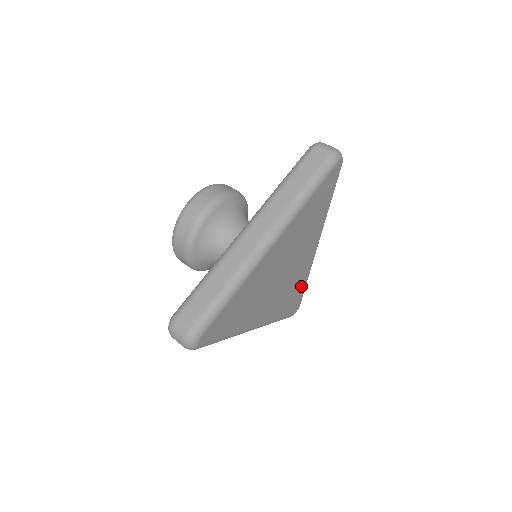
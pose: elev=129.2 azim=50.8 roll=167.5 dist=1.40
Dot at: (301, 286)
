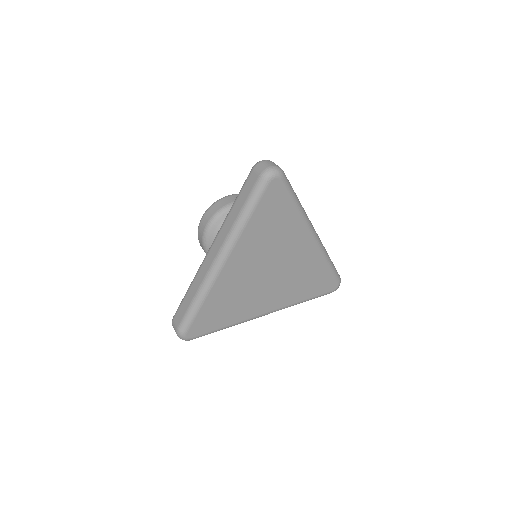
Dot at: (321, 270)
